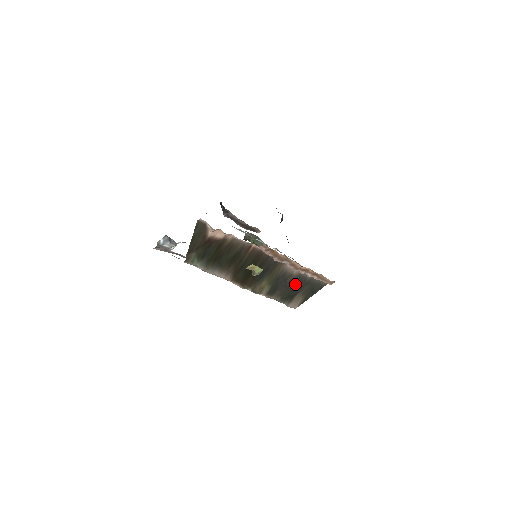
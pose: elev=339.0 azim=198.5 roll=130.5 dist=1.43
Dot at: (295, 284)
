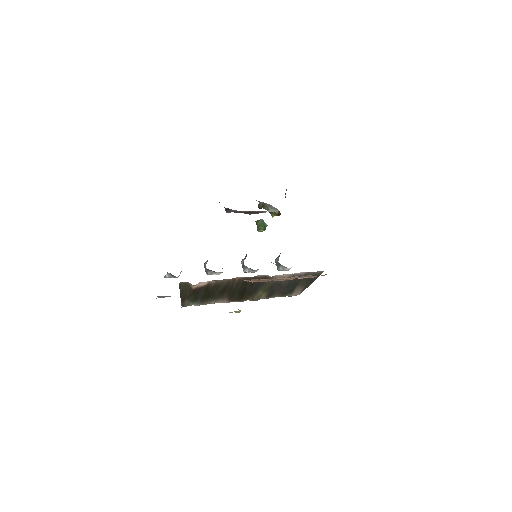
Dot at: (290, 283)
